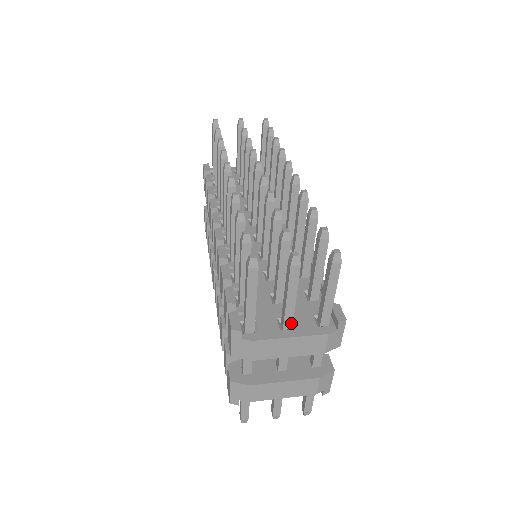
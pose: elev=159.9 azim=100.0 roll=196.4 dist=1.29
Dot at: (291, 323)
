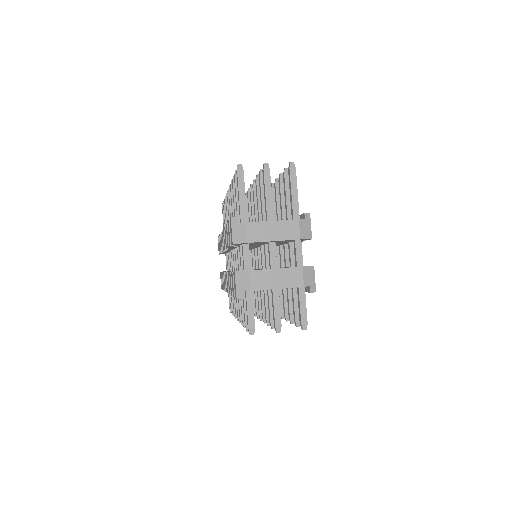
Dot at: (272, 219)
